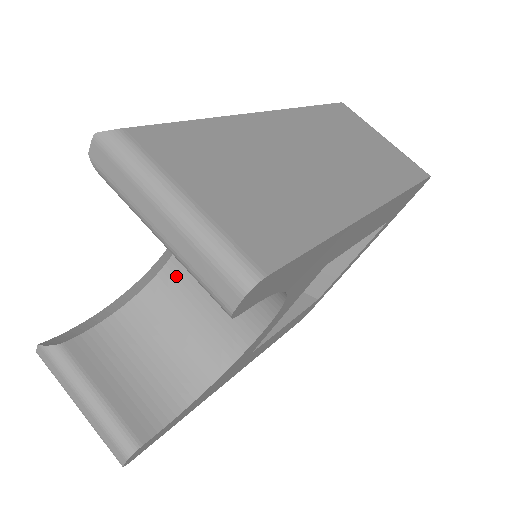
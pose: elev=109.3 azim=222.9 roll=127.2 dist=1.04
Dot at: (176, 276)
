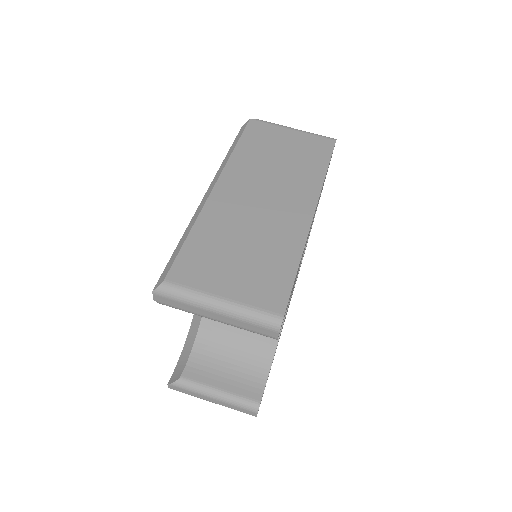
Dot at: occluded
